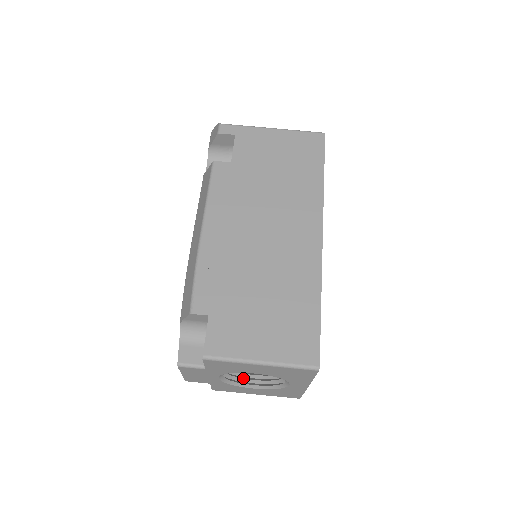
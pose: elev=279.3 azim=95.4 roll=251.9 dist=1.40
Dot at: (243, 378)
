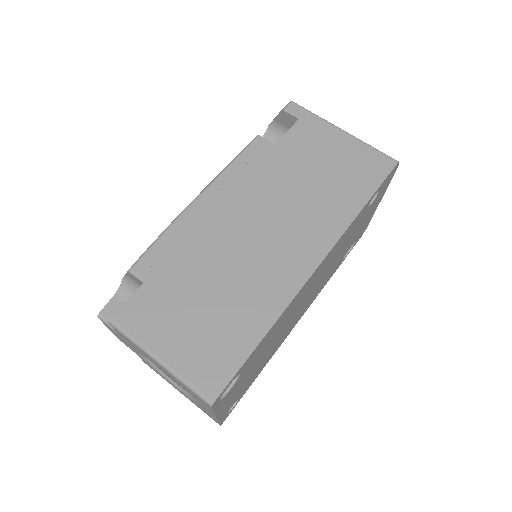
Dot at: occluded
